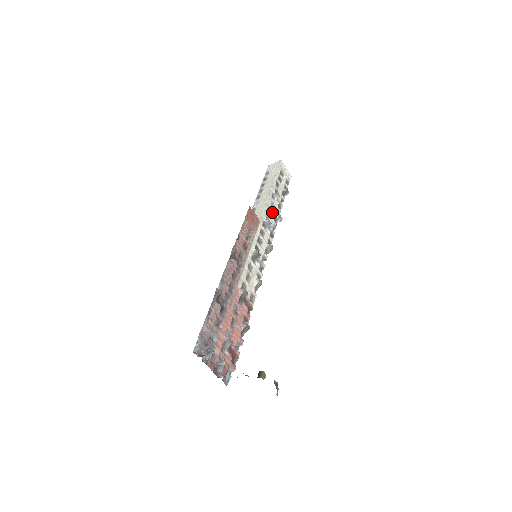
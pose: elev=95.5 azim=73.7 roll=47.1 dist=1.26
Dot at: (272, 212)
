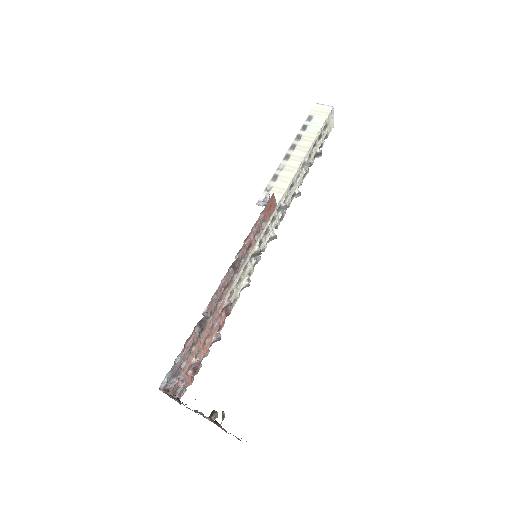
Dot at: (294, 187)
